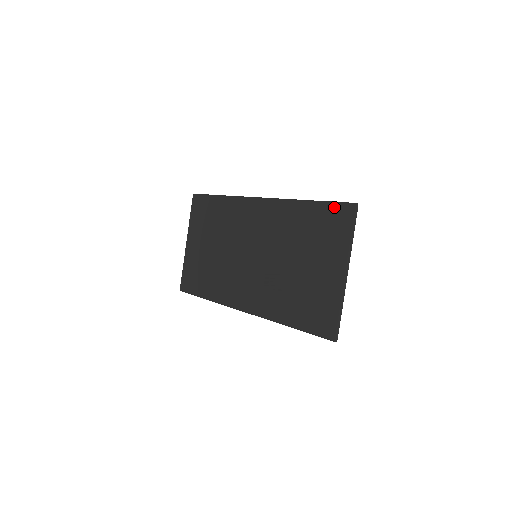
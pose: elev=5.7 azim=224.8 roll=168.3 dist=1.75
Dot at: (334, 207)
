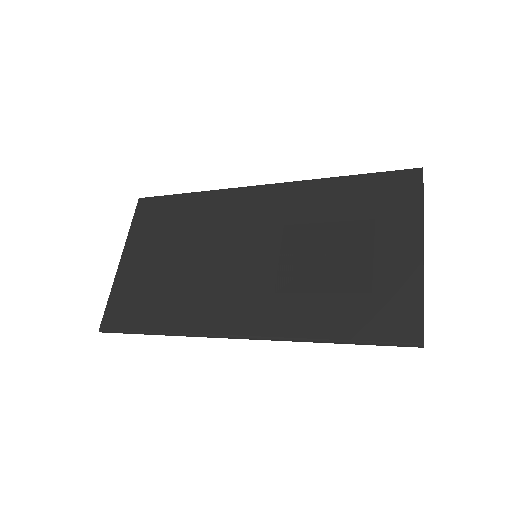
Dot at: (389, 176)
